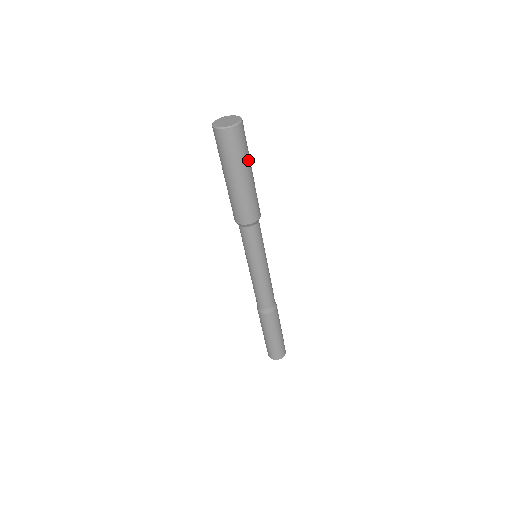
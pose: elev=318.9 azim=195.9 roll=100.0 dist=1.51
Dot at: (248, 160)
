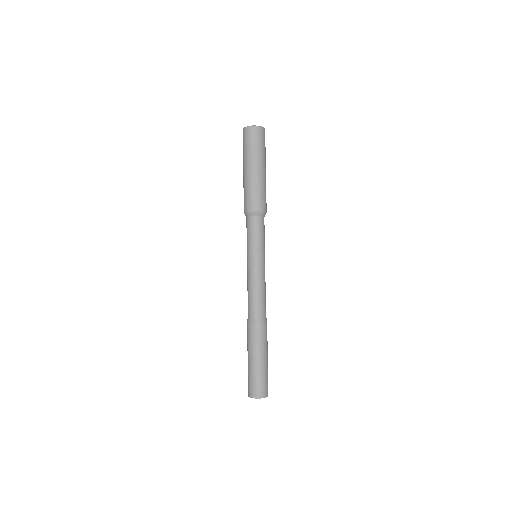
Dot at: (258, 157)
